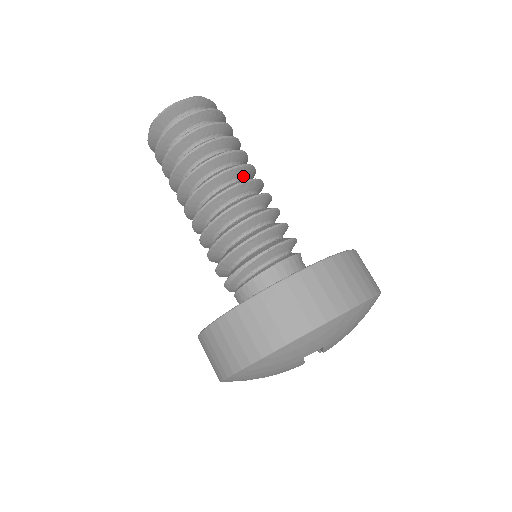
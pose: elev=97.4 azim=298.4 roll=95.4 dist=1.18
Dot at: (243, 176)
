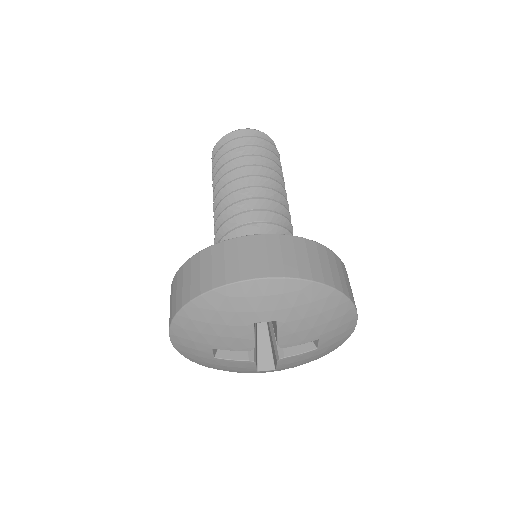
Dot at: occluded
